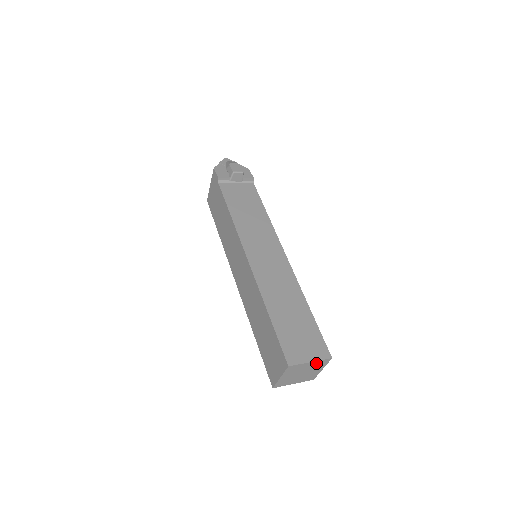
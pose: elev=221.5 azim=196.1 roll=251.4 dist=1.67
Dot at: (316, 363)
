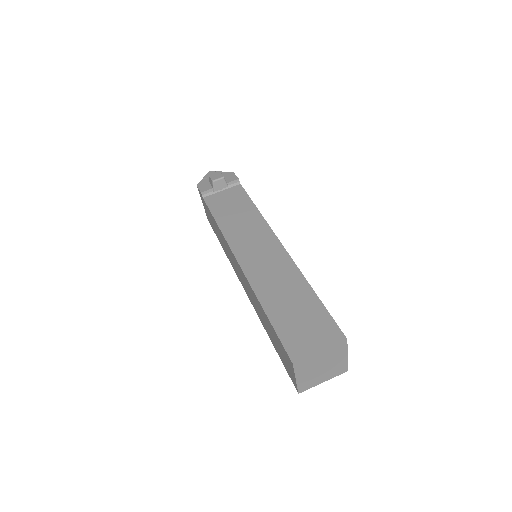
Dot at: (330, 350)
